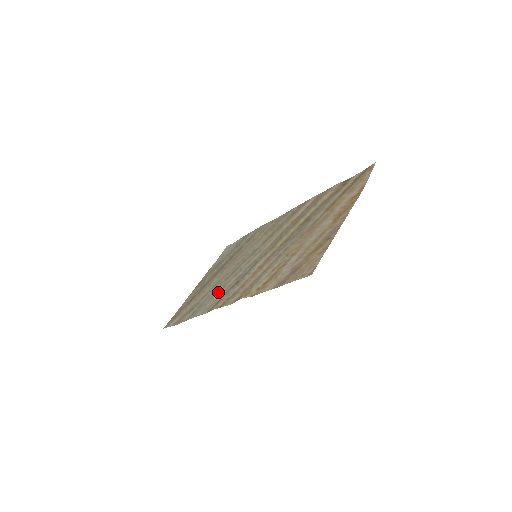
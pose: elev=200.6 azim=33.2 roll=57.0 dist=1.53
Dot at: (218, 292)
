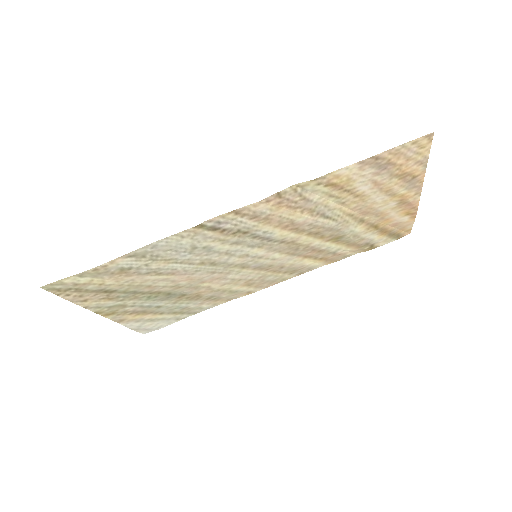
Dot at: (198, 248)
